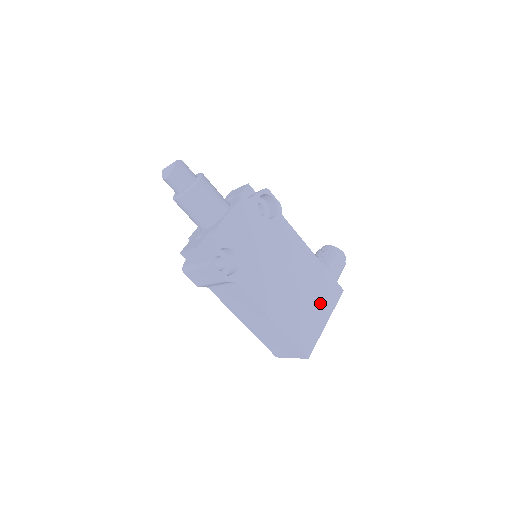
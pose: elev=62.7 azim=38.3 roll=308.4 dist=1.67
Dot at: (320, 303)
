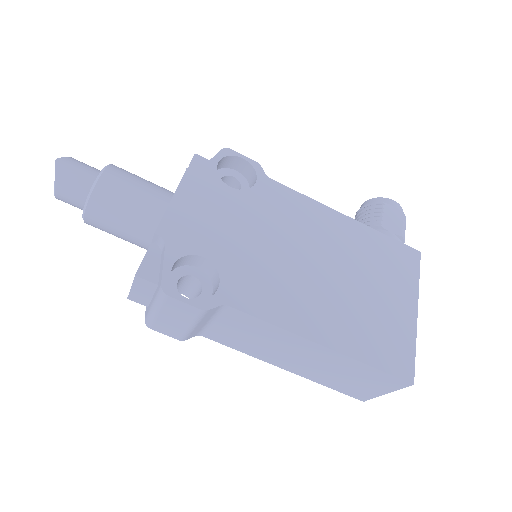
Dot at: (391, 285)
